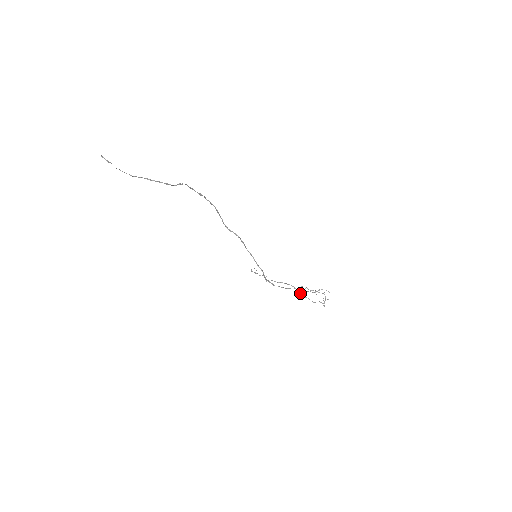
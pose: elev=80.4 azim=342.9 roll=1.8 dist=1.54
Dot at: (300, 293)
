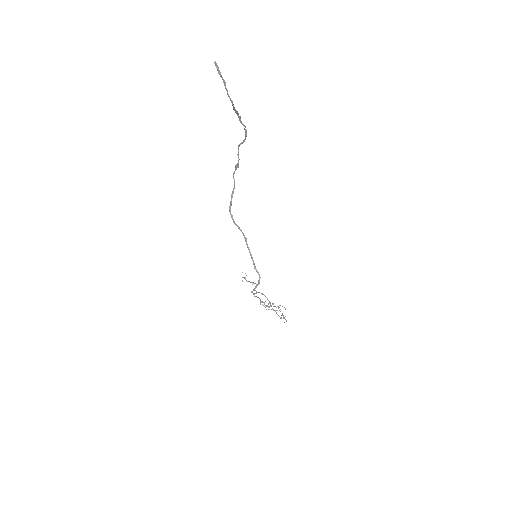
Dot at: occluded
